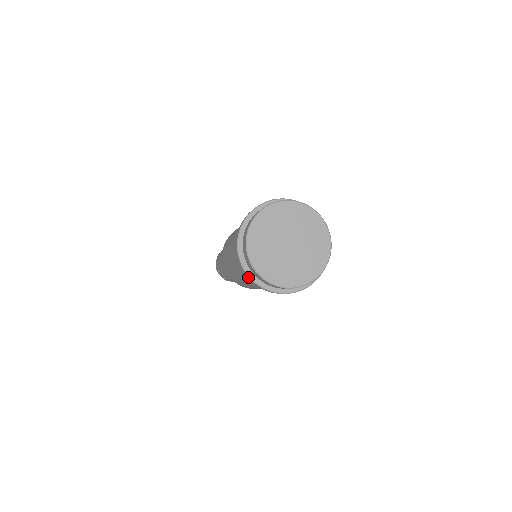
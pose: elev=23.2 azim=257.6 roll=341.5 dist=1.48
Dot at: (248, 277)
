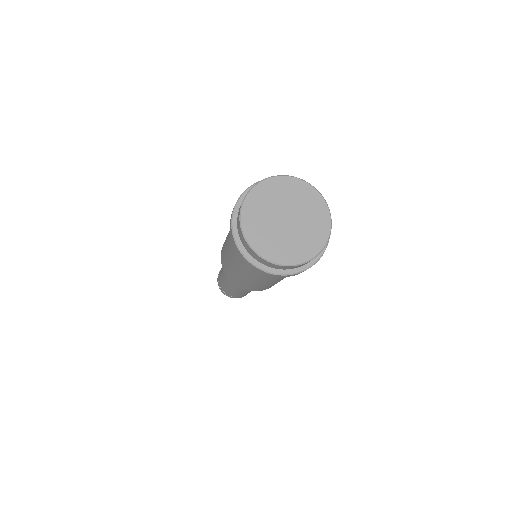
Dot at: (248, 262)
